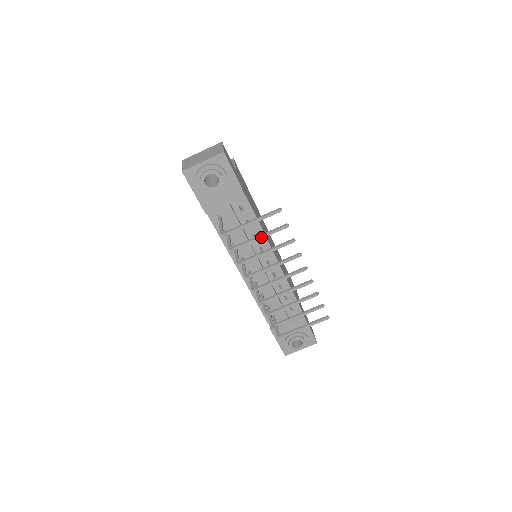
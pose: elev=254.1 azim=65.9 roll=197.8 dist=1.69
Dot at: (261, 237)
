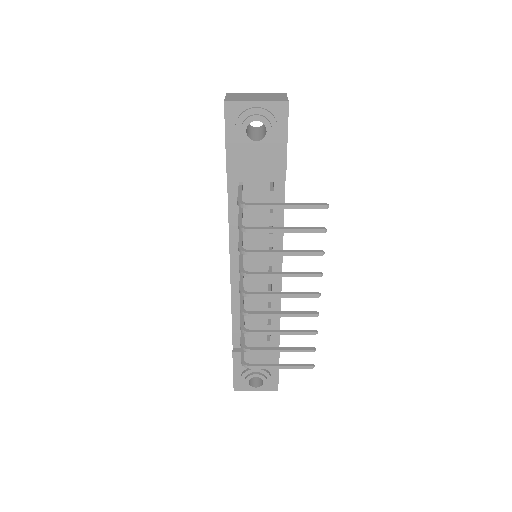
Dot at: (286, 230)
